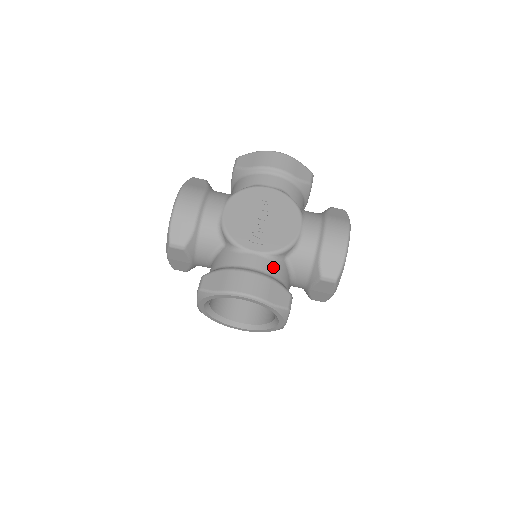
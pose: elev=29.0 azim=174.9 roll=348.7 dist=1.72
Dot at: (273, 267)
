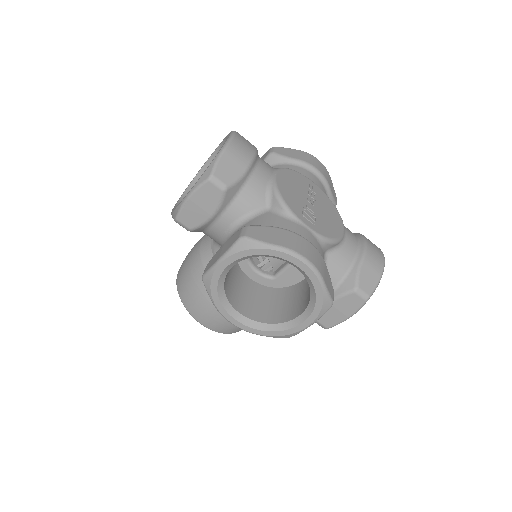
Dot at: (321, 253)
